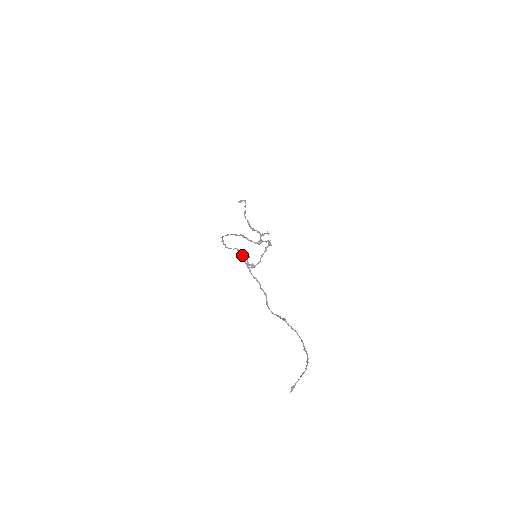
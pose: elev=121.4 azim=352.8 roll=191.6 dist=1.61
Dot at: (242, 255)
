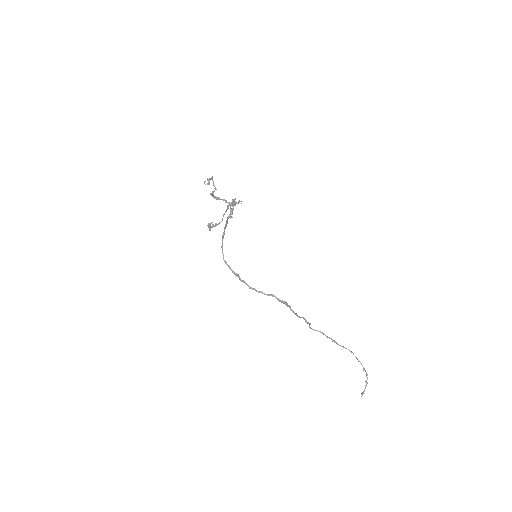
Dot at: (287, 306)
